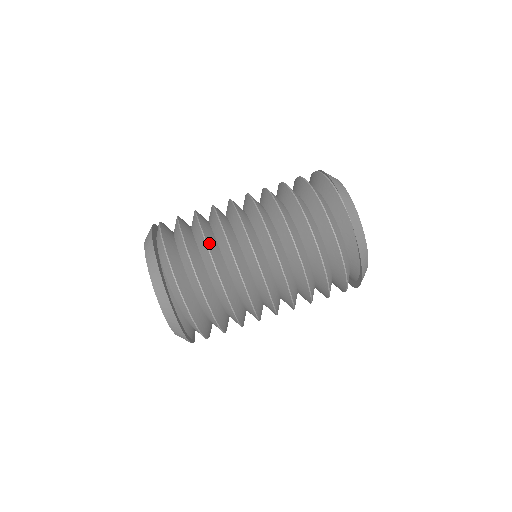
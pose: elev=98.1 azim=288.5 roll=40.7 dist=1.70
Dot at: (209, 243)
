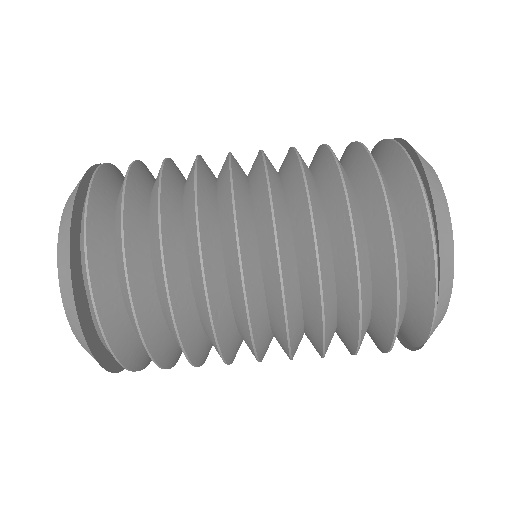
Dot at: (182, 327)
